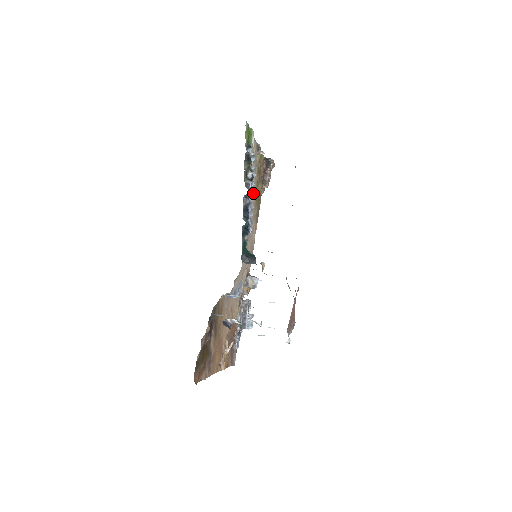
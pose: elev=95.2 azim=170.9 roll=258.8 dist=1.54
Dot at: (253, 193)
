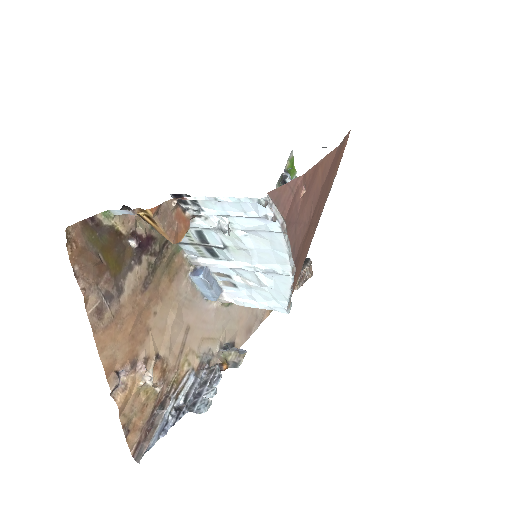
Dot at: occluded
